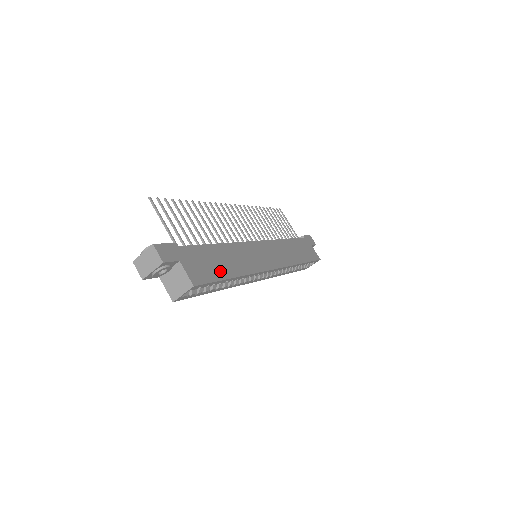
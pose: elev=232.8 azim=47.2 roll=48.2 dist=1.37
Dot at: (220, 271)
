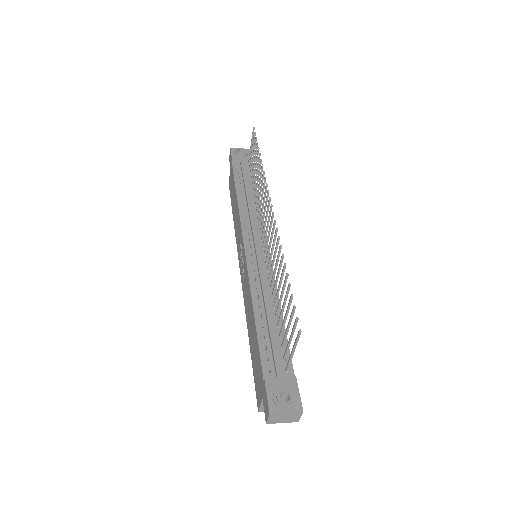
Dot at: occluded
